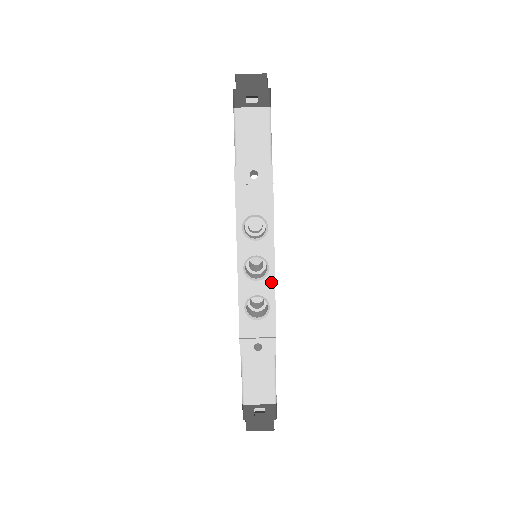
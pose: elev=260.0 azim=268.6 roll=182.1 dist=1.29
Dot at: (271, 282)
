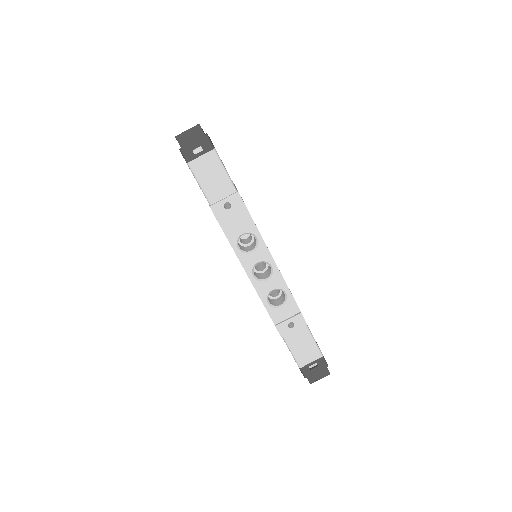
Dot at: (278, 276)
